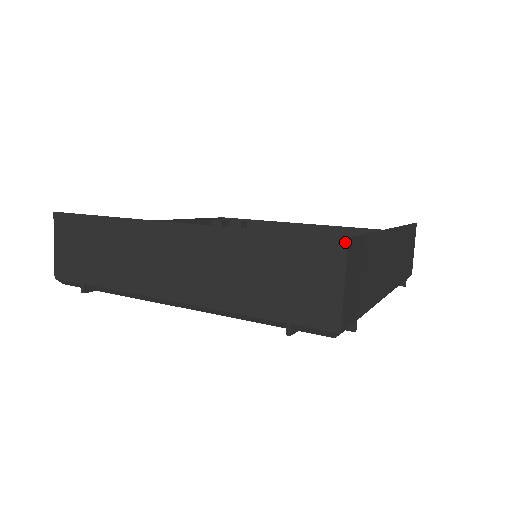
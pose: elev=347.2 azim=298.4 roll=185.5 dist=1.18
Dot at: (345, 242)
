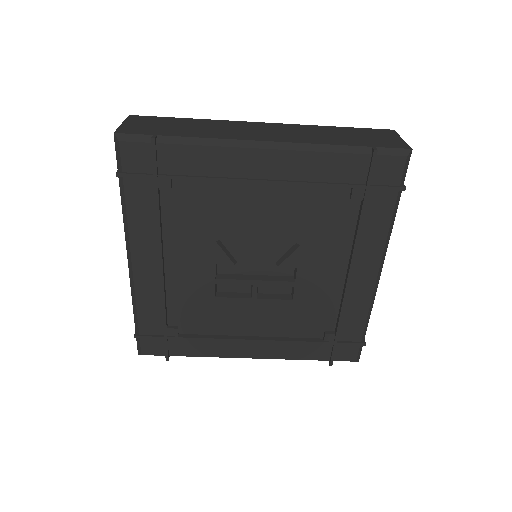
Dot at: (393, 130)
